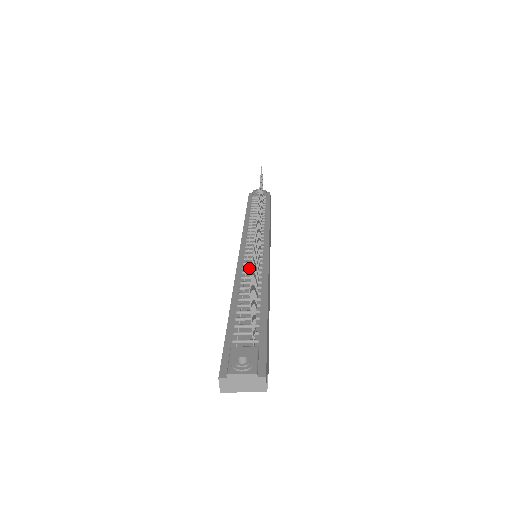
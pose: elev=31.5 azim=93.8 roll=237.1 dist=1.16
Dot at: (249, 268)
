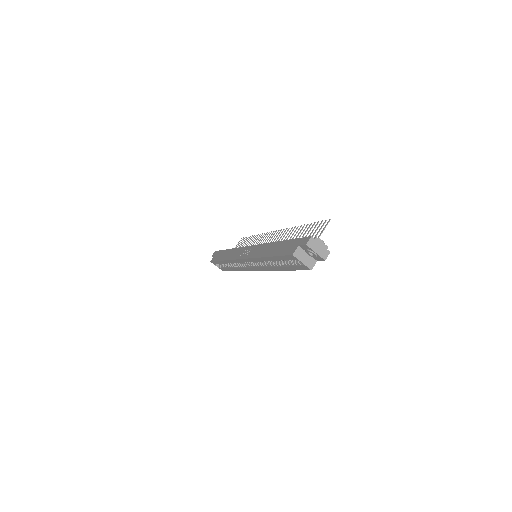
Dot at: occluded
